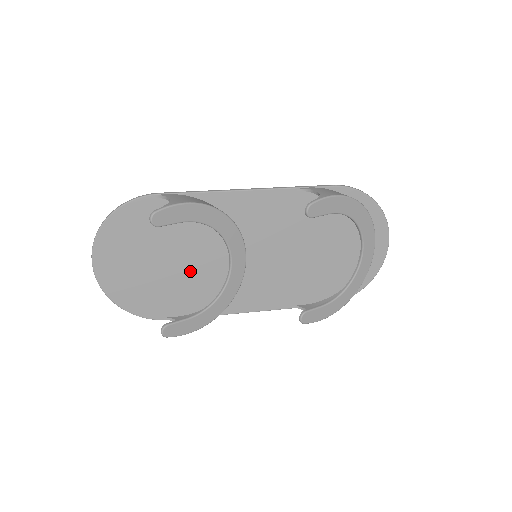
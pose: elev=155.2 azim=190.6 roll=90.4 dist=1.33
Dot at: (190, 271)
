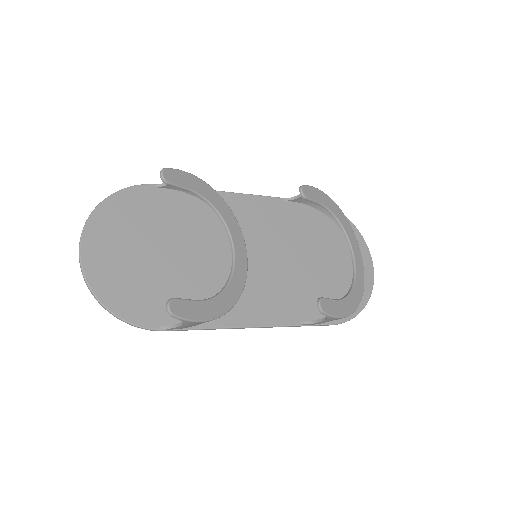
Dot at: (189, 268)
